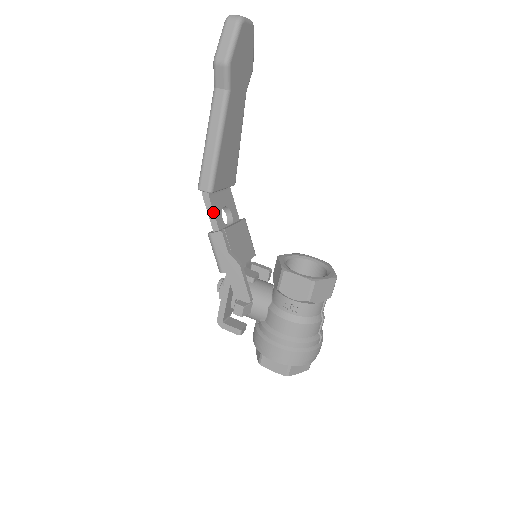
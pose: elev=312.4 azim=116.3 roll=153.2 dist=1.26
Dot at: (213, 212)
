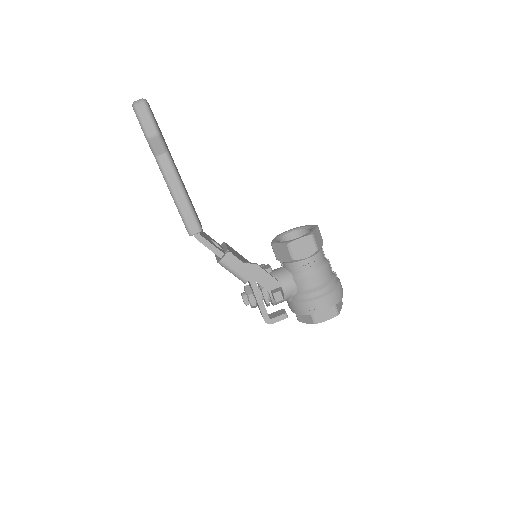
Dot at: (211, 244)
